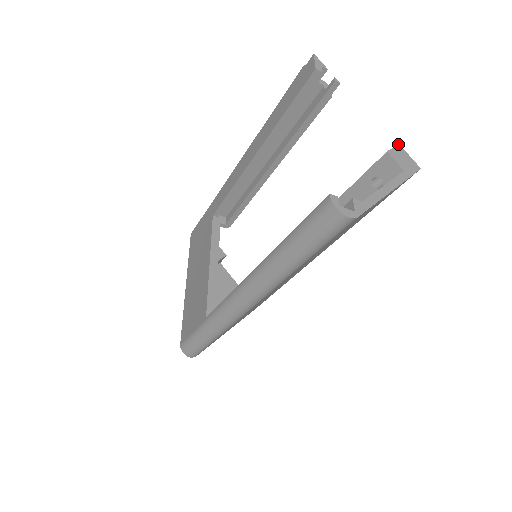
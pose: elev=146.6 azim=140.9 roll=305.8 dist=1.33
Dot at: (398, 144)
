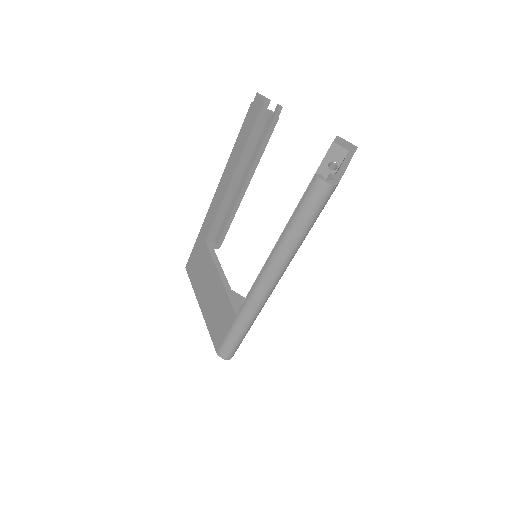
Dot at: (337, 136)
